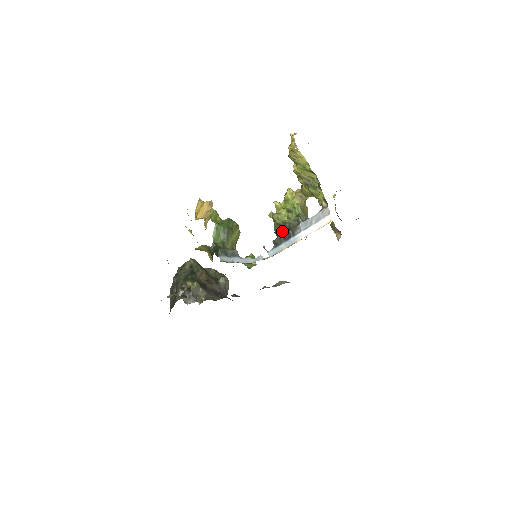
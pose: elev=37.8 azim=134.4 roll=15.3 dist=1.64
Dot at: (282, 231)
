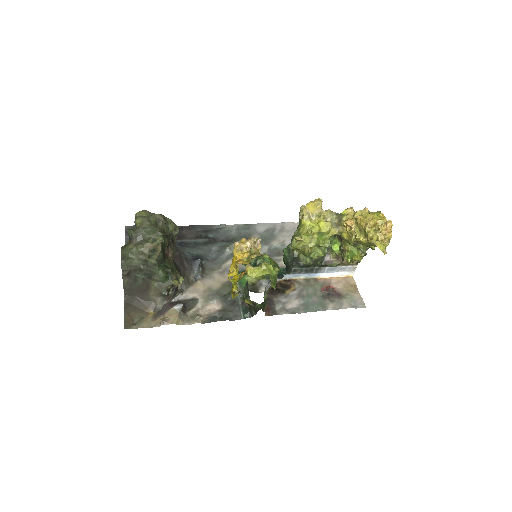
Dot at: (307, 265)
